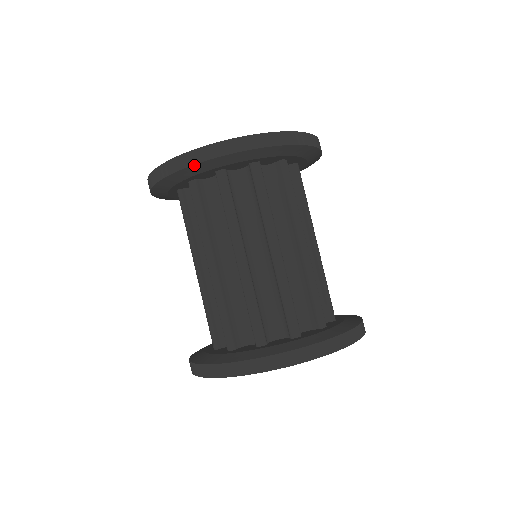
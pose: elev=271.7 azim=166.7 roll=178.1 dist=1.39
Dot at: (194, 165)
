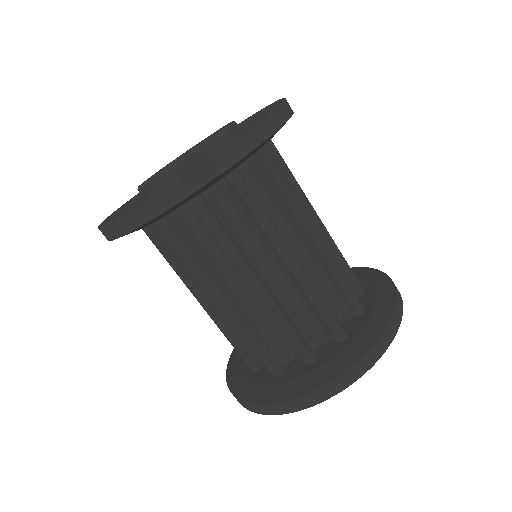
Dot at: occluded
